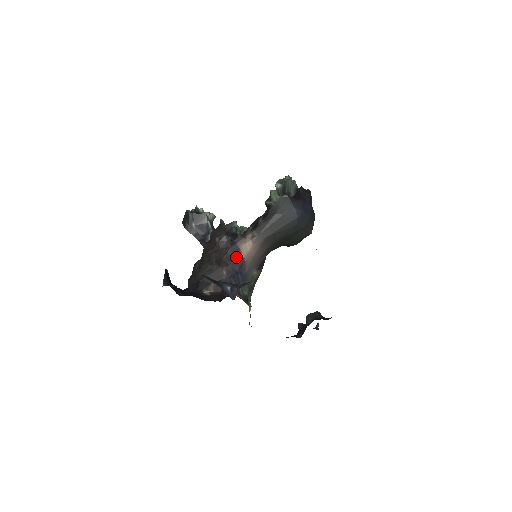
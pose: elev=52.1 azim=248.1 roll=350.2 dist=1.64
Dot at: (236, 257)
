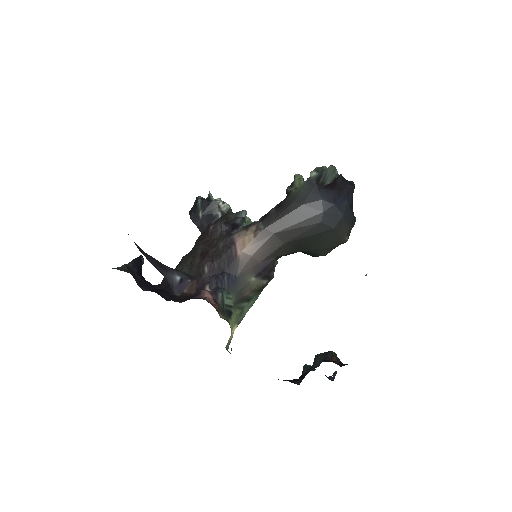
Dot at: (227, 252)
